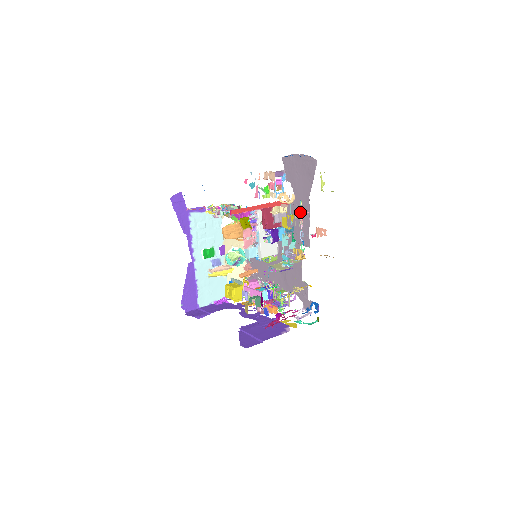
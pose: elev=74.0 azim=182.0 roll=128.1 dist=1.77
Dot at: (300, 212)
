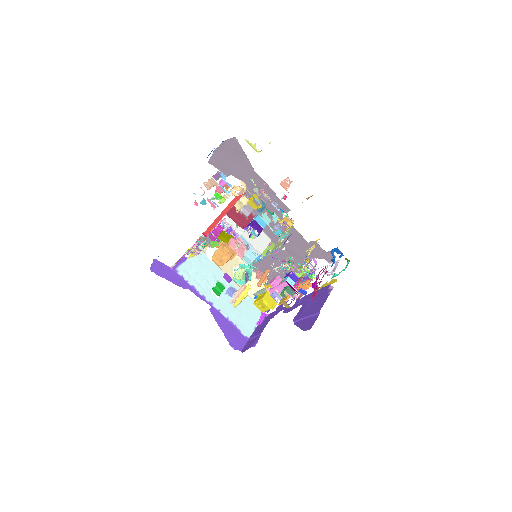
Dot at: occluded
